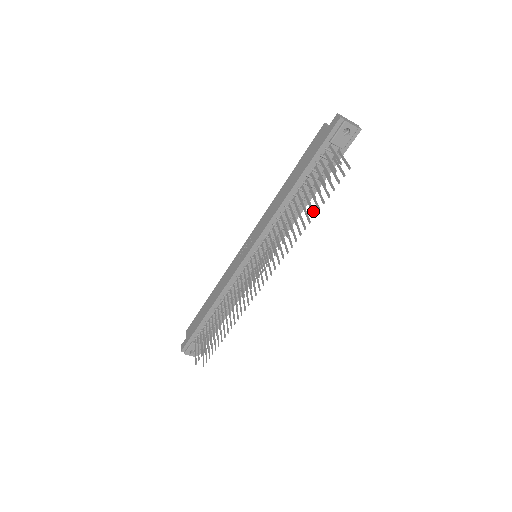
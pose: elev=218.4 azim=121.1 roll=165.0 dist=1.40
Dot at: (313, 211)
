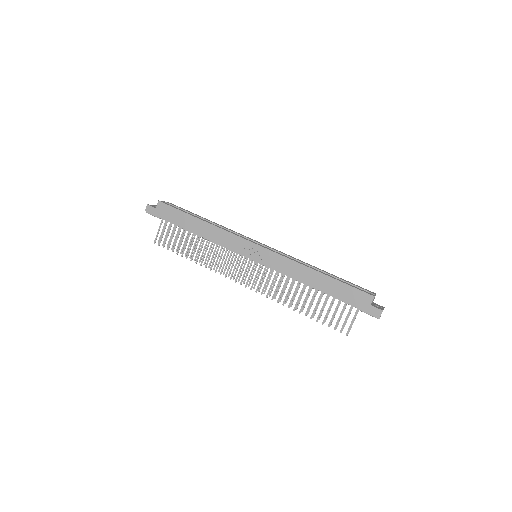
Dot at: occluded
